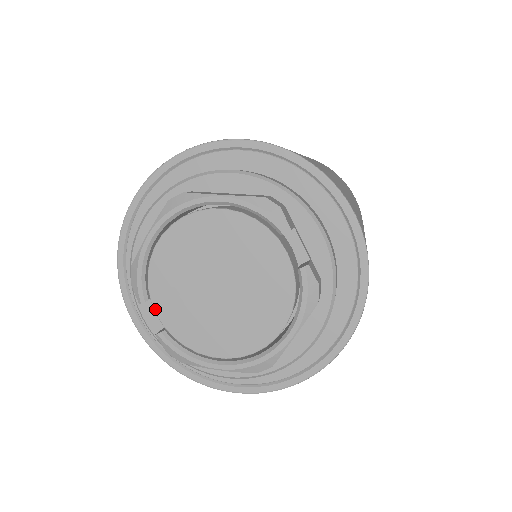
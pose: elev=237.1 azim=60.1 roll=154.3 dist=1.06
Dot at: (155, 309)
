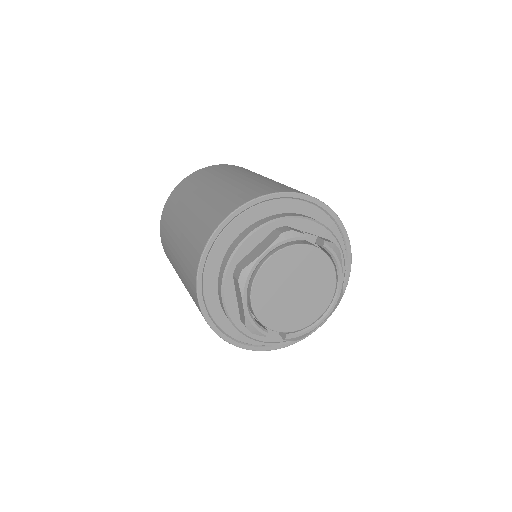
Dot at: (275, 330)
